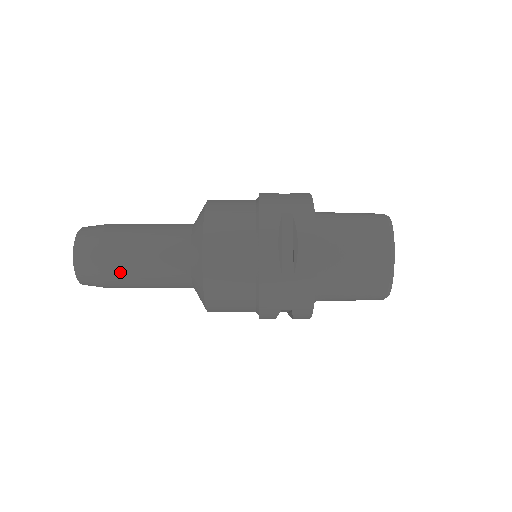
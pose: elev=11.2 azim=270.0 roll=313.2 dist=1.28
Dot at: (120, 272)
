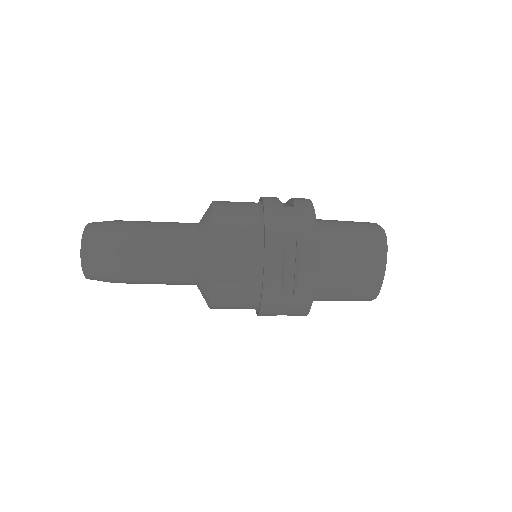
Dot at: (128, 276)
